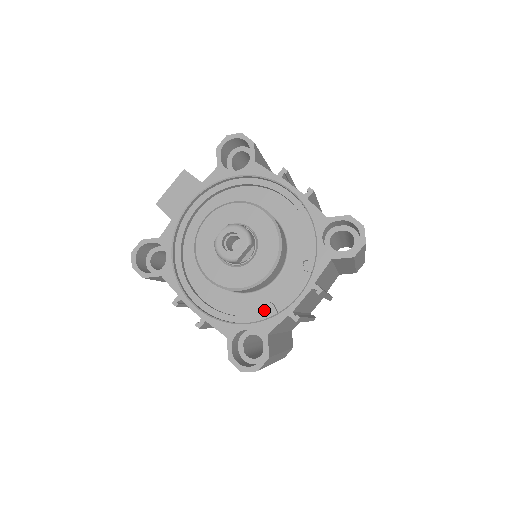
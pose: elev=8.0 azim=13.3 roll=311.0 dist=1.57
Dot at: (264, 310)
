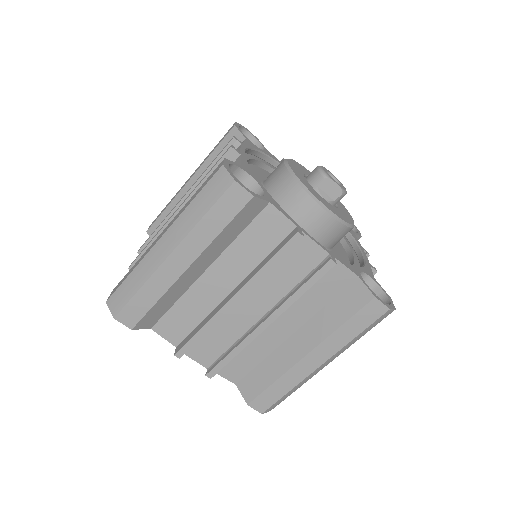
Dot at: occluded
